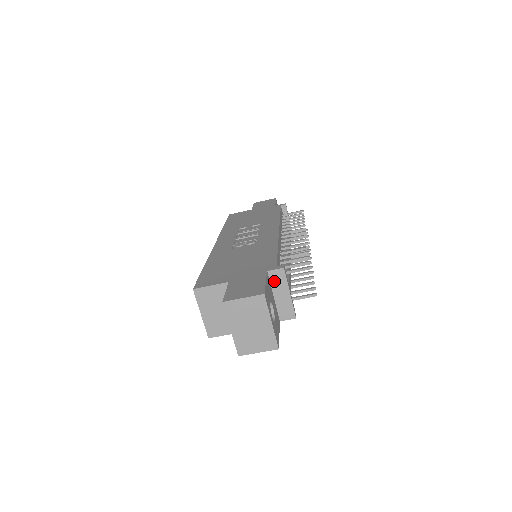
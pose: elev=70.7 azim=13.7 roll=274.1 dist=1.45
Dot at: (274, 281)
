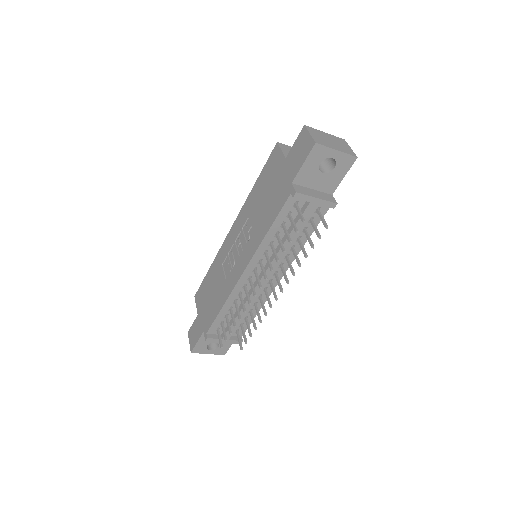
Dot at: occluded
